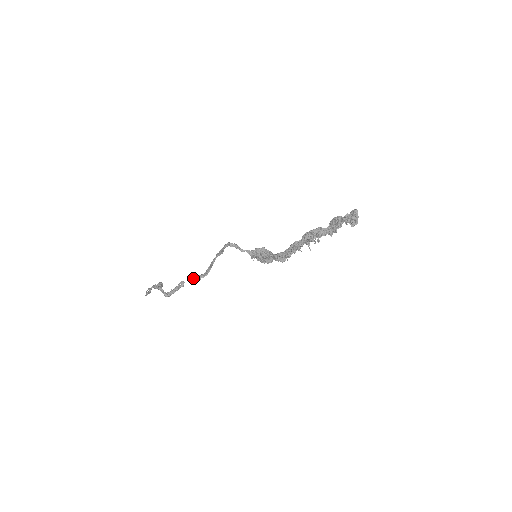
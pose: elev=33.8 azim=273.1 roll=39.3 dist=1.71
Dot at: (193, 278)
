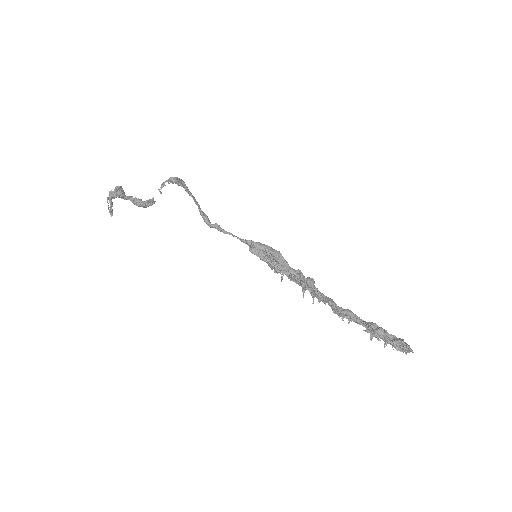
Dot at: (162, 185)
